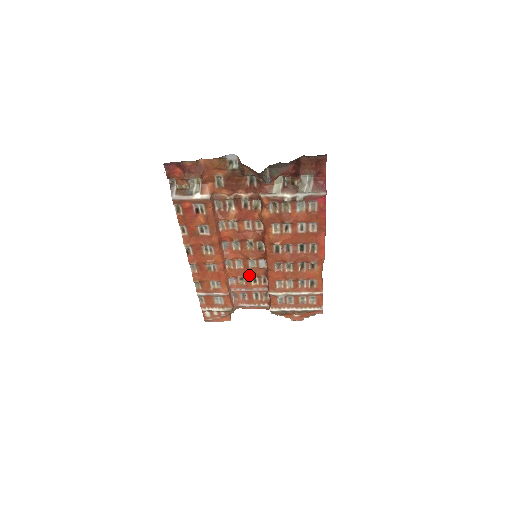
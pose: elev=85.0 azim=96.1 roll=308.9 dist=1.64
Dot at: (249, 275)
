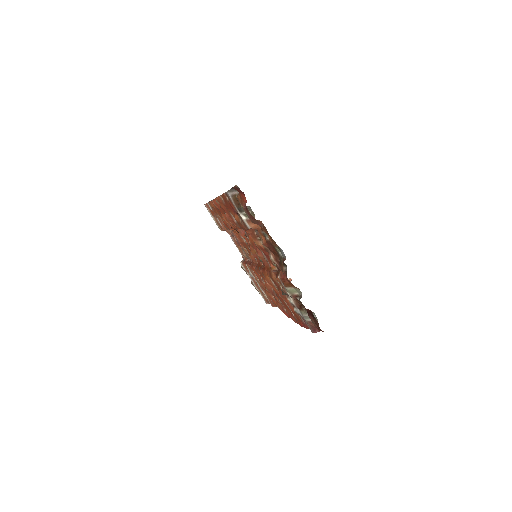
Dot at: (245, 247)
